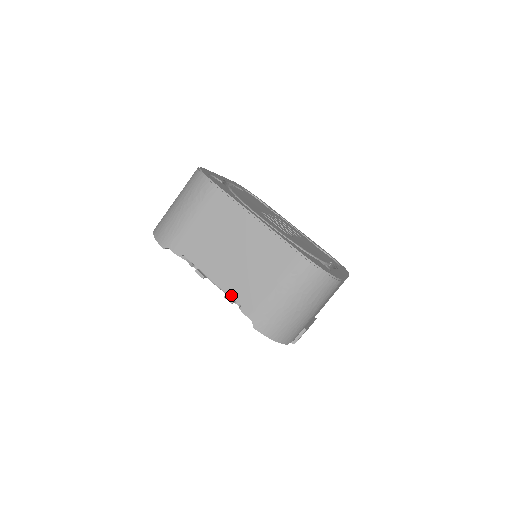
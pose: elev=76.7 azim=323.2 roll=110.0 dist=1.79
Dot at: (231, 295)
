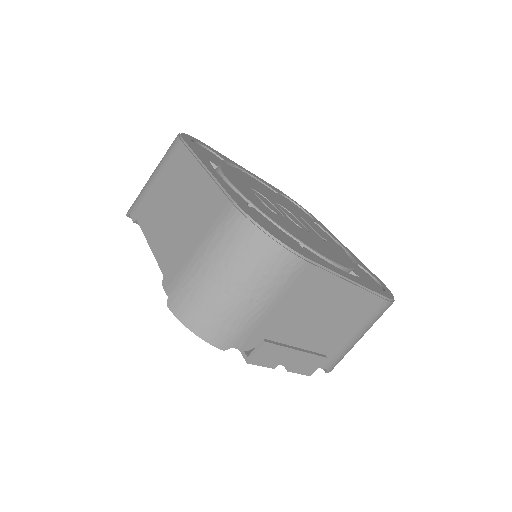
Dot at: (159, 263)
